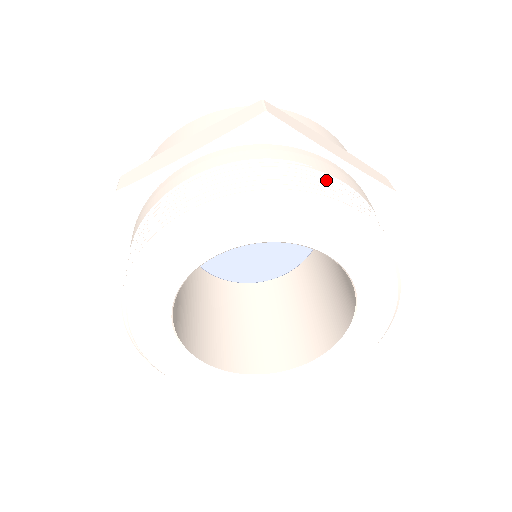
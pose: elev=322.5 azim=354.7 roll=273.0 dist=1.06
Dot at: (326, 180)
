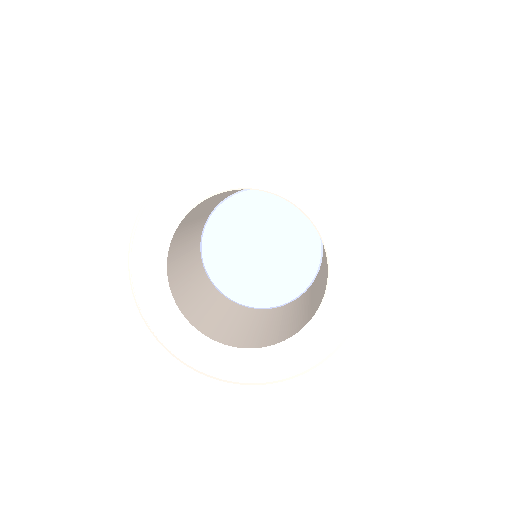
Dot at: occluded
